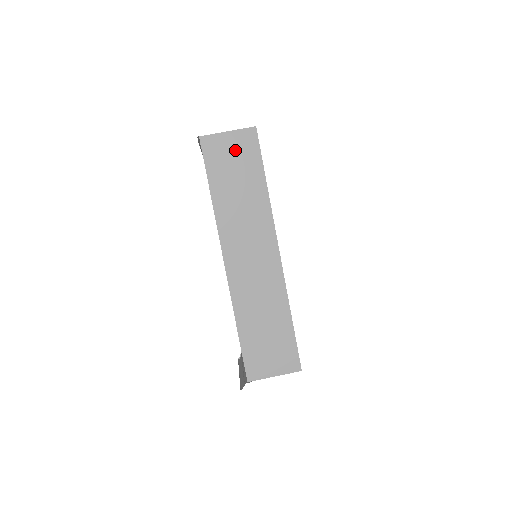
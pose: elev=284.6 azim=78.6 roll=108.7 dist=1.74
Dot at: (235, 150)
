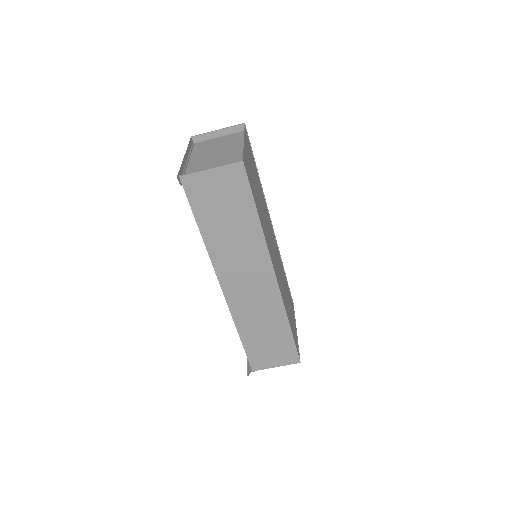
Dot at: (221, 188)
